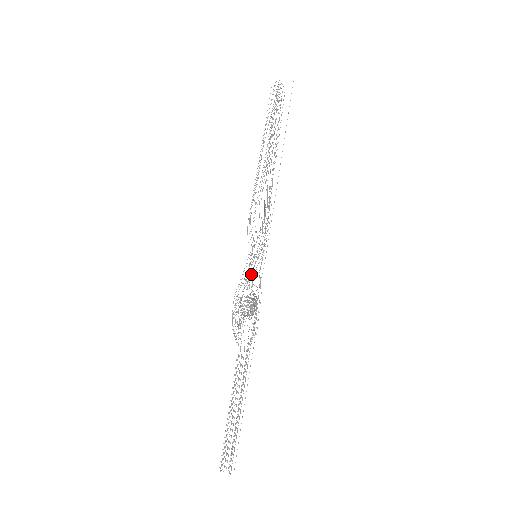
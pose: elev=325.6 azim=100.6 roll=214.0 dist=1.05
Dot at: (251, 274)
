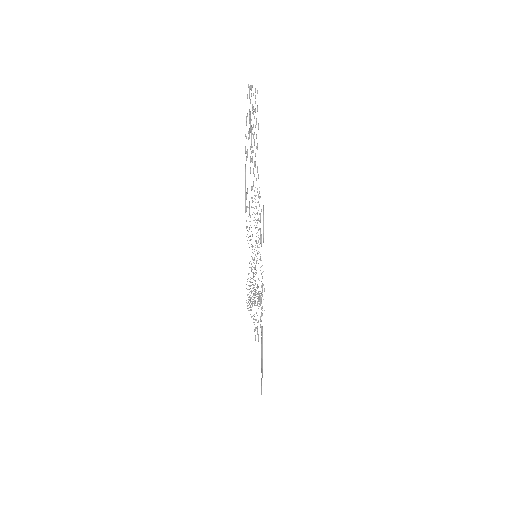
Dot at: (254, 269)
